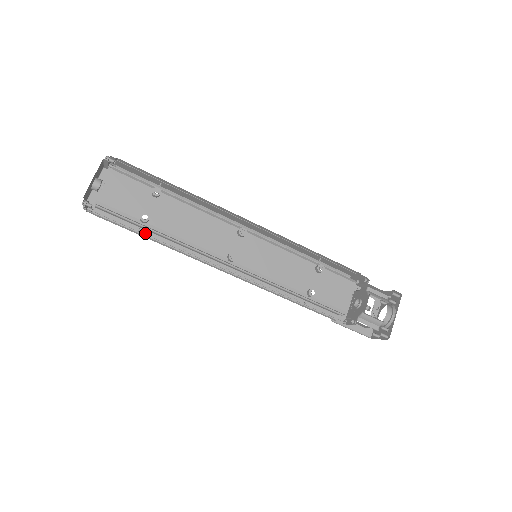
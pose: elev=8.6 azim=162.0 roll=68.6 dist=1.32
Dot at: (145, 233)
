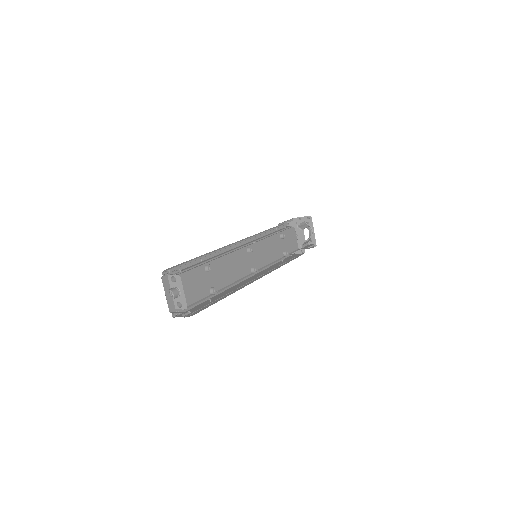
Dot at: occluded
